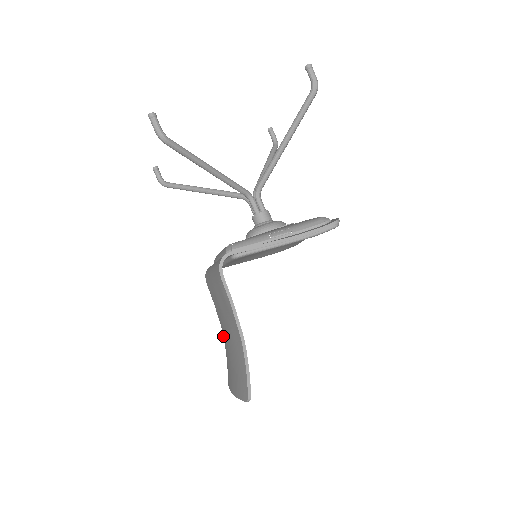
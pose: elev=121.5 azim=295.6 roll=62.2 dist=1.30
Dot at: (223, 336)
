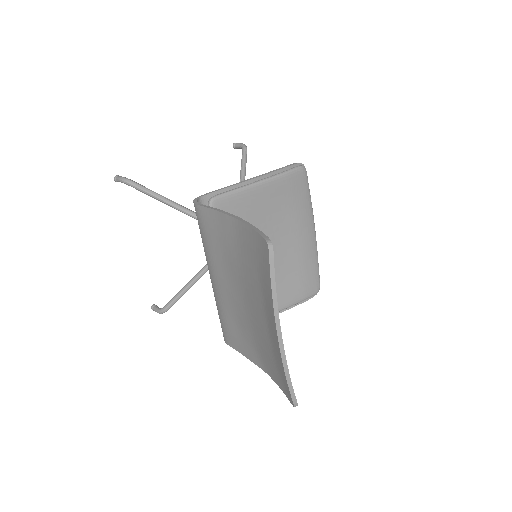
Dot at: (266, 372)
